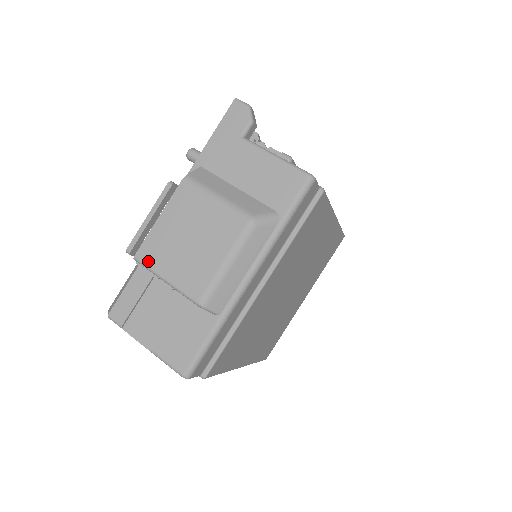
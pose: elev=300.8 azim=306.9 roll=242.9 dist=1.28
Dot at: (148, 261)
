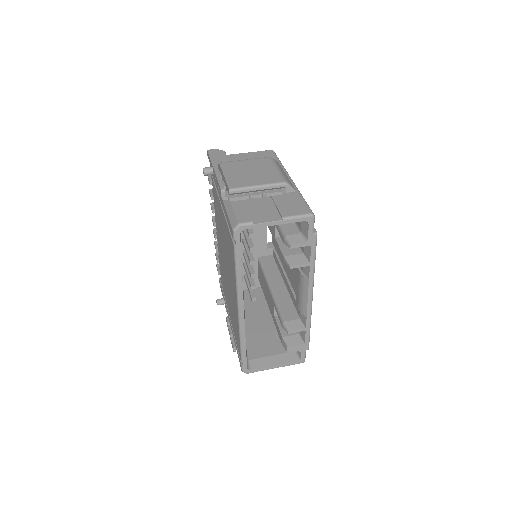
Dot at: (239, 186)
